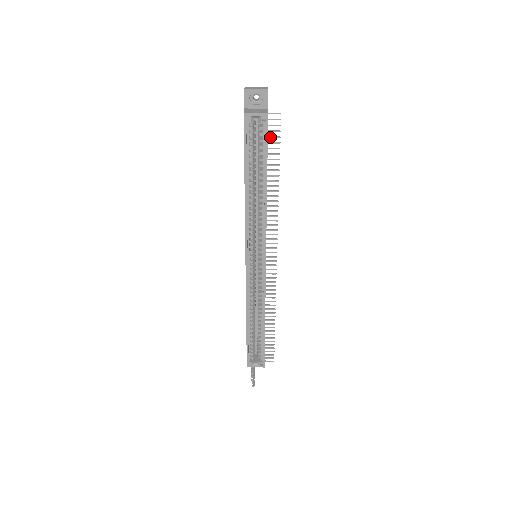
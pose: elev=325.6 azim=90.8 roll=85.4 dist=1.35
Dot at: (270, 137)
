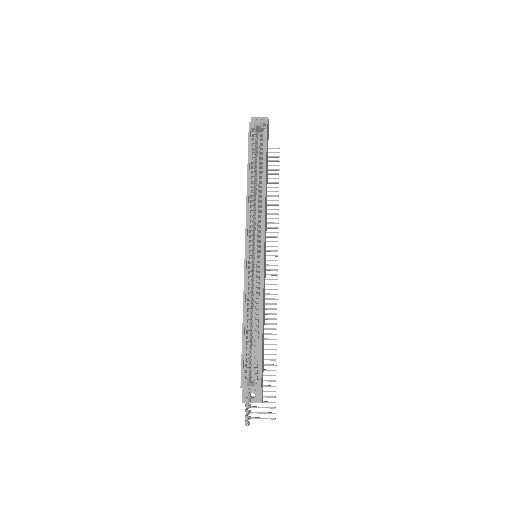
Dot at: (271, 165)
